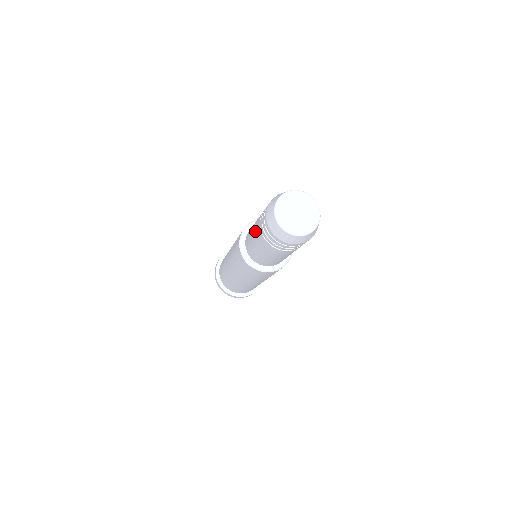
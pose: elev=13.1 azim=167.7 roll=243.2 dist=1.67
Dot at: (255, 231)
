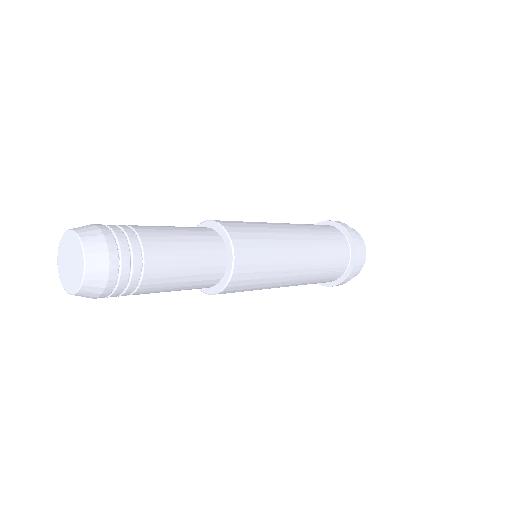
Dot at: occluded
